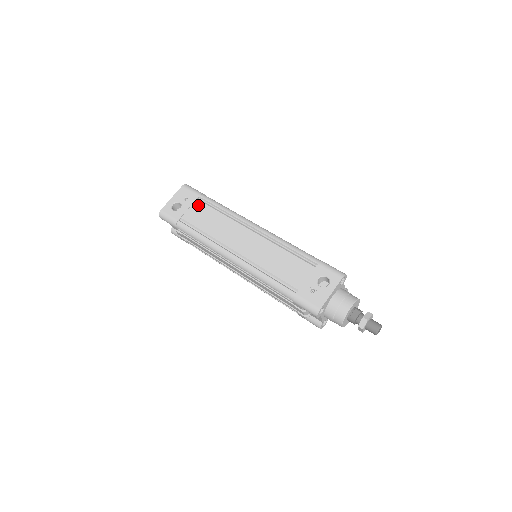
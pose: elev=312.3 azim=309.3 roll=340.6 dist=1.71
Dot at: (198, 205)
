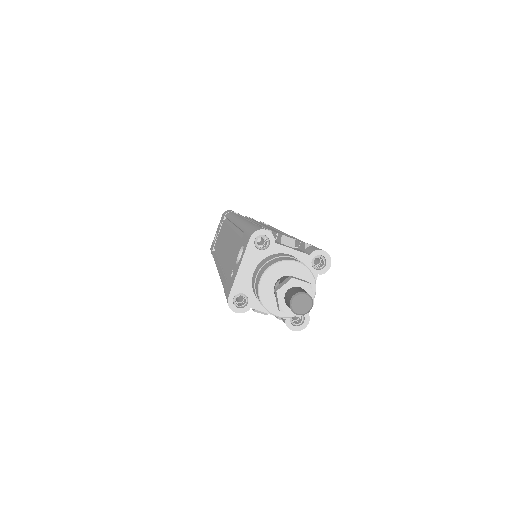
Dot at: (222, 226)
